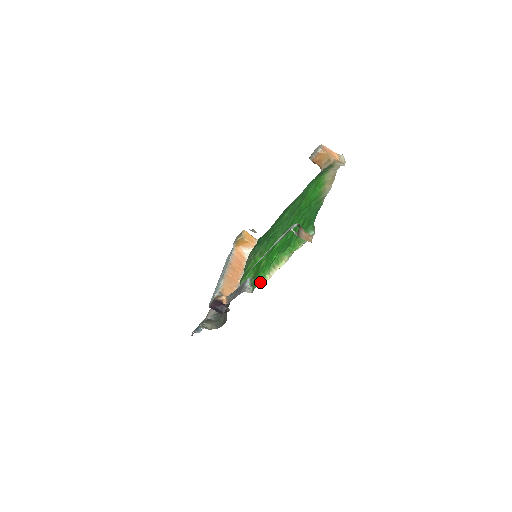
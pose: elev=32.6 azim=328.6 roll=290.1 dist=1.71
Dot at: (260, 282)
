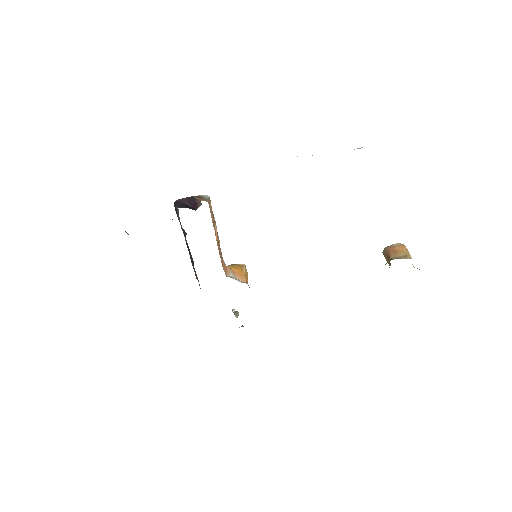
Dot at: occluded
